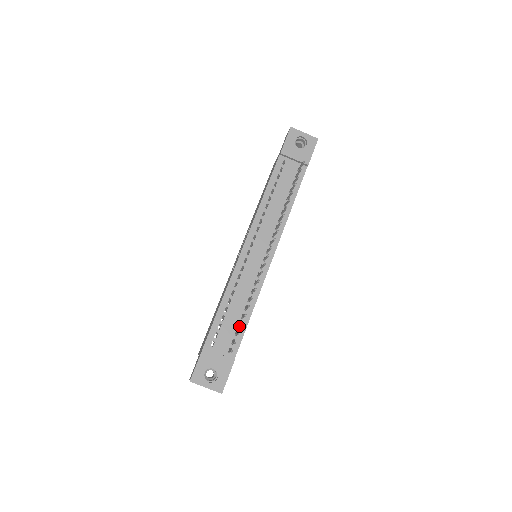
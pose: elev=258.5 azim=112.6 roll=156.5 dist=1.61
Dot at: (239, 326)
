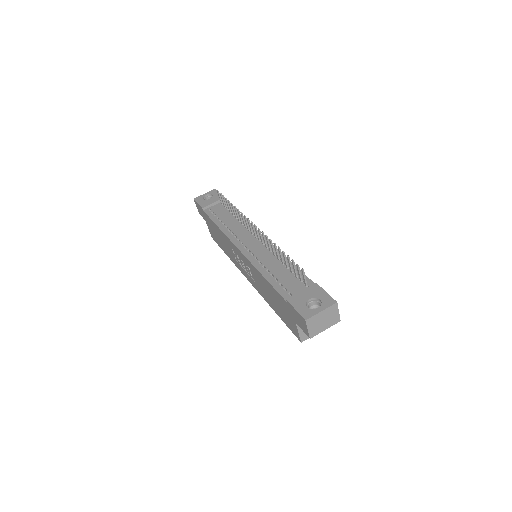
Dot at: (293, 273)
